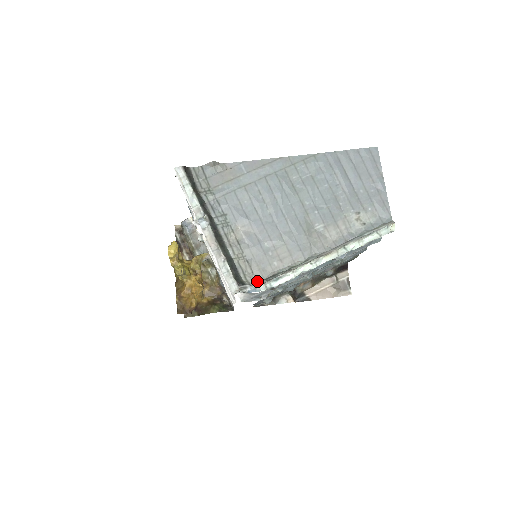
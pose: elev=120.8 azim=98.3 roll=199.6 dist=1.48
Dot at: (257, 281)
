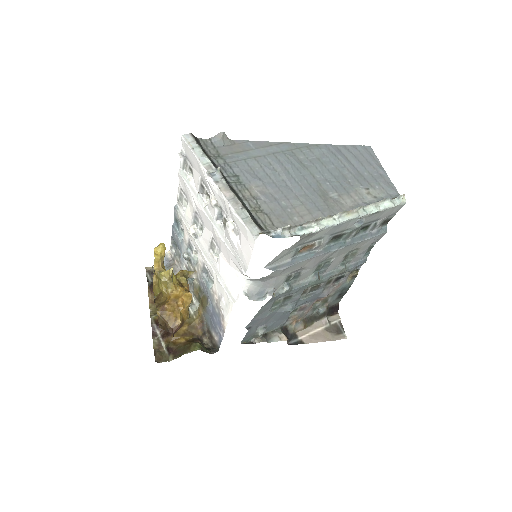
Dot at: occluded
